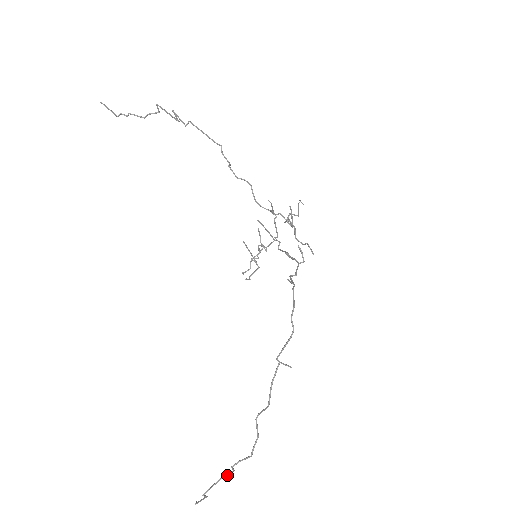
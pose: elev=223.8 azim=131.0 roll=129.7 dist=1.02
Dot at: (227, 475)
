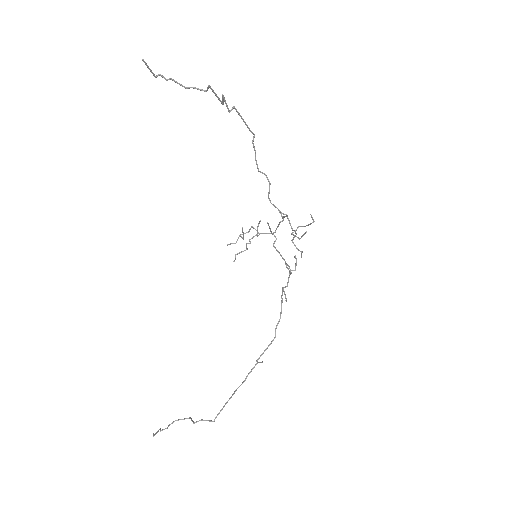
Dot at: (183, 419)
